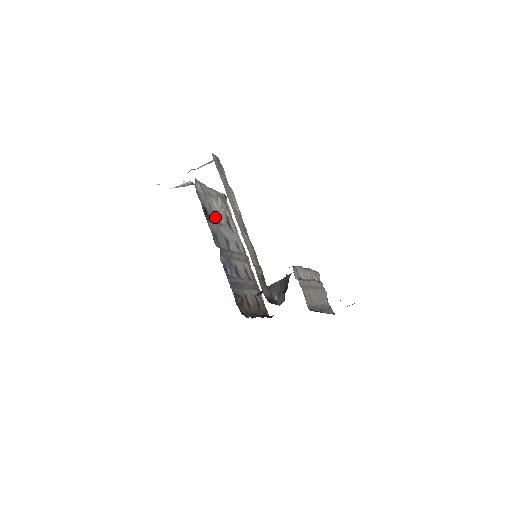
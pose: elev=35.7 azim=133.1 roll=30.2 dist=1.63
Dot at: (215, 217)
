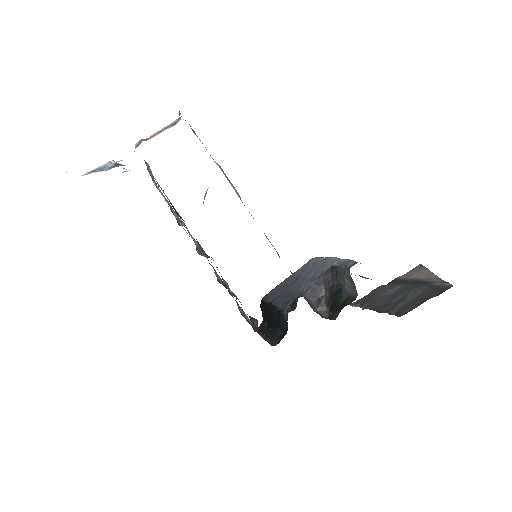
Dot at: occluded
